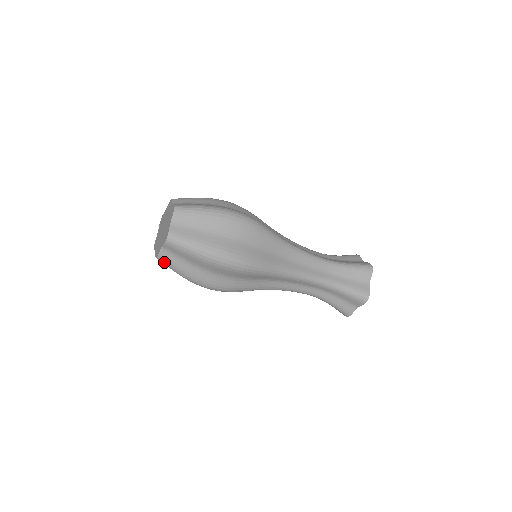
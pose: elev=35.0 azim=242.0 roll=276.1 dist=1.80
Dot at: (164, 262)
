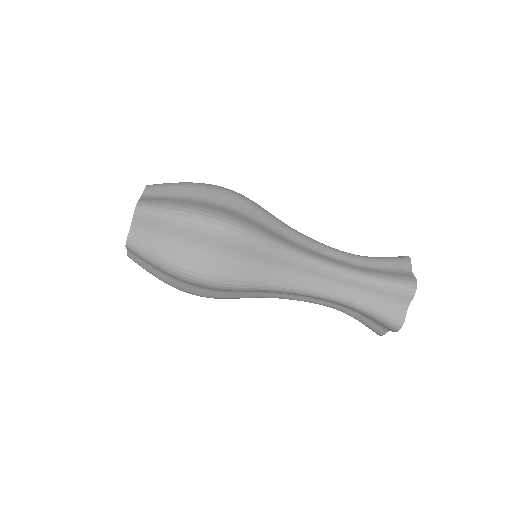
Dot at: (135, 247)
